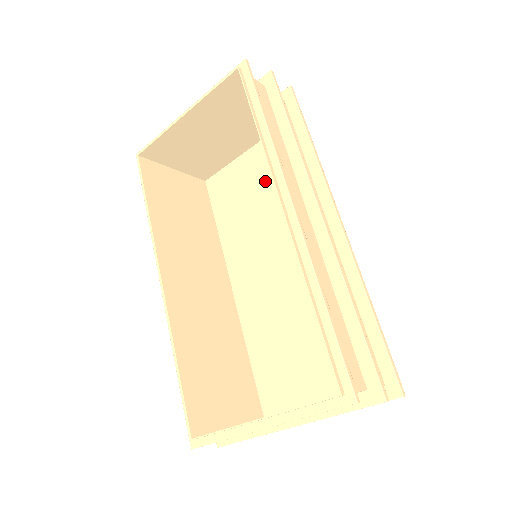
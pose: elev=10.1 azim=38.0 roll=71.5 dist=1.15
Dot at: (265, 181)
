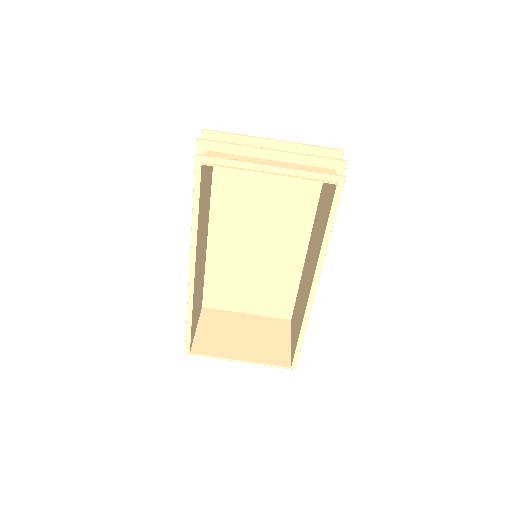
Dot at: (274, 179)
